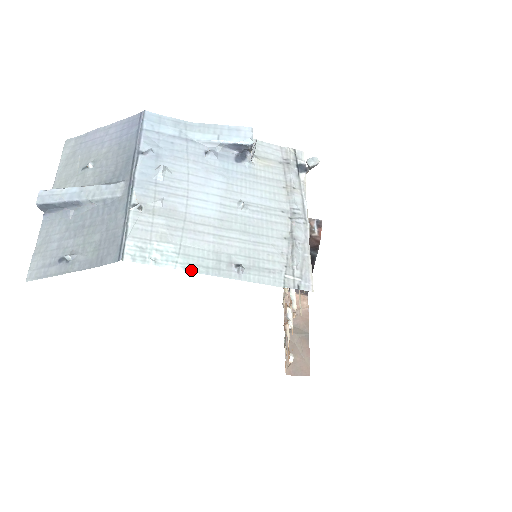
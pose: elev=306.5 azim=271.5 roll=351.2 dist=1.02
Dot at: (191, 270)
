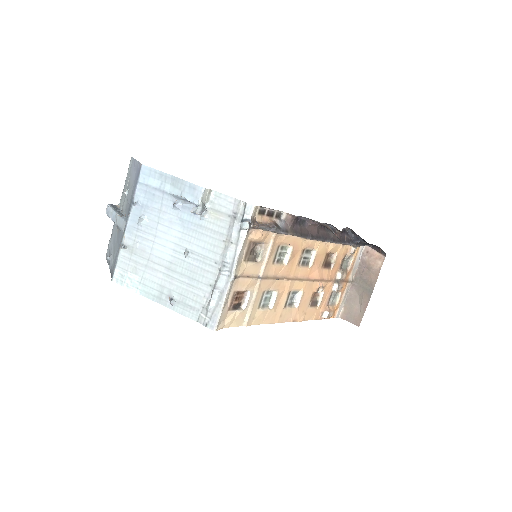
Dot at: (144, 295)
